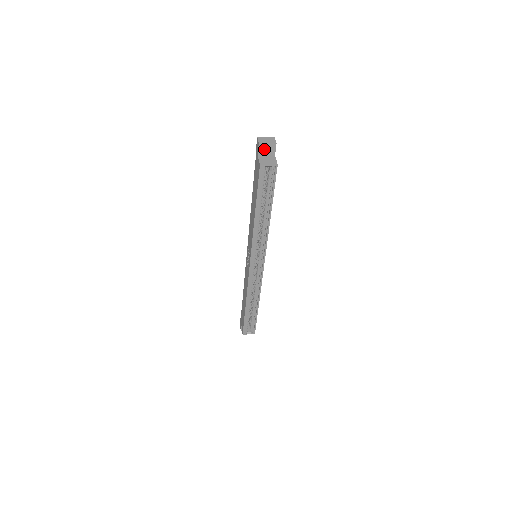
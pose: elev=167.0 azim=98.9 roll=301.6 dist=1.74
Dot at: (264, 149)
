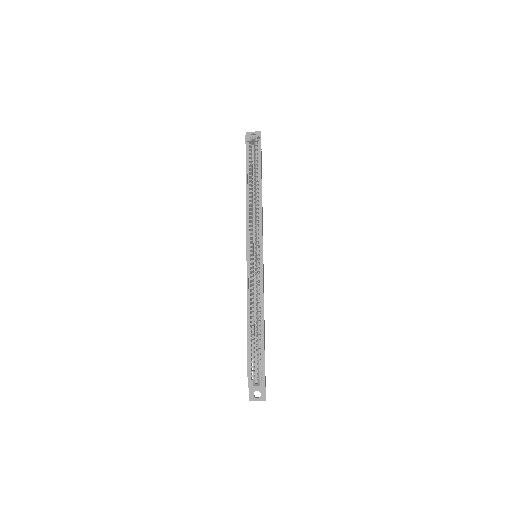
Dot at: occluded
